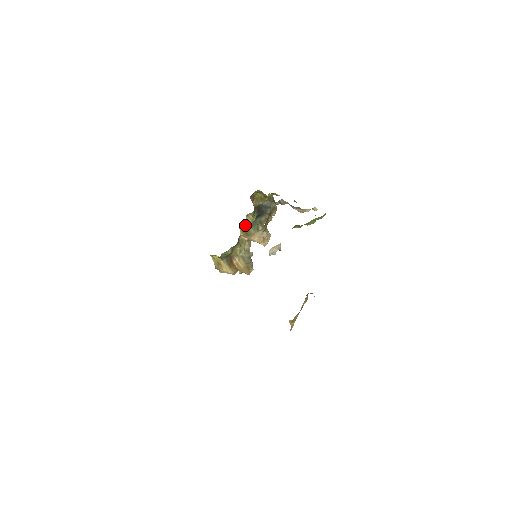
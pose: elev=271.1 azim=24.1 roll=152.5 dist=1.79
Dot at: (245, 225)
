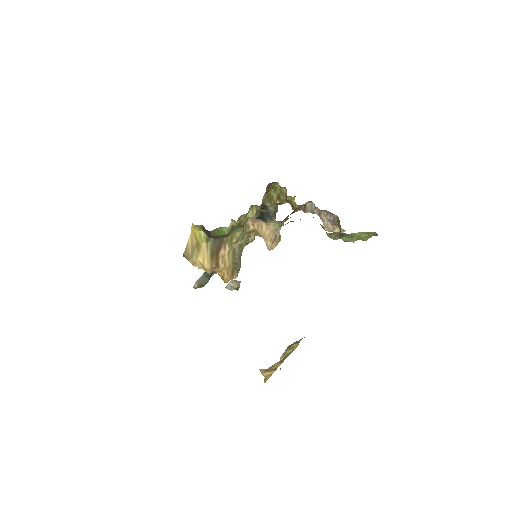
Dot at: (242, 219)
